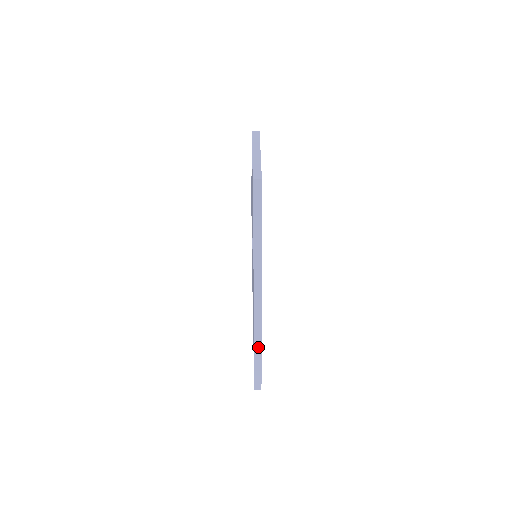
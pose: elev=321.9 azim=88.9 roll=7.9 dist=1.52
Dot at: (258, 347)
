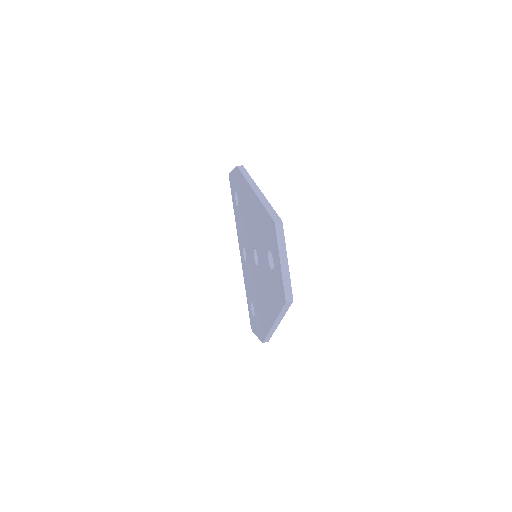
Dot at: (266, 341)
